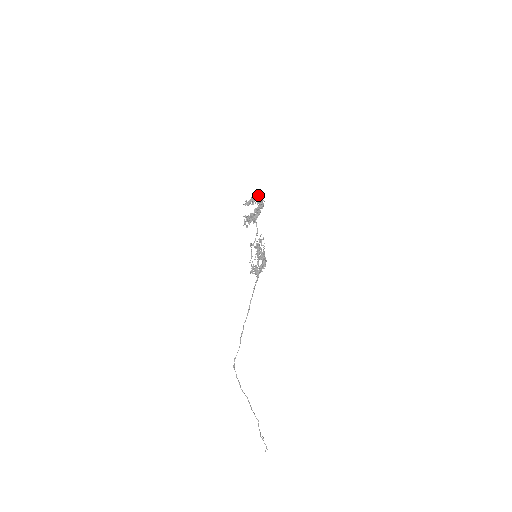
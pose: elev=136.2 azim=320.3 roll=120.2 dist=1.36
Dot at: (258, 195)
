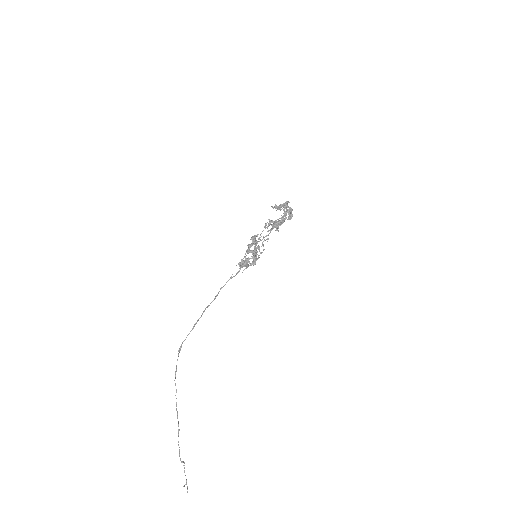
Dot at: (288, 202)
